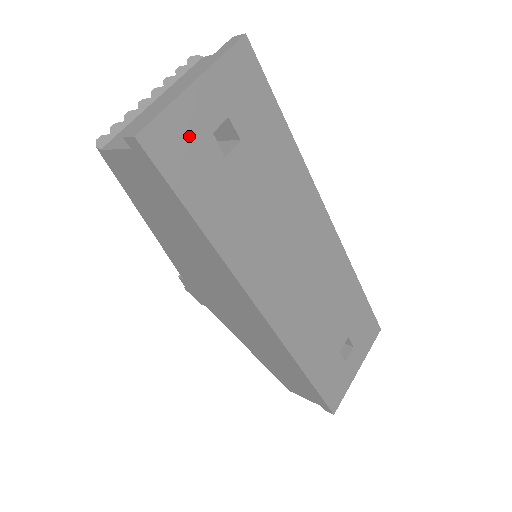
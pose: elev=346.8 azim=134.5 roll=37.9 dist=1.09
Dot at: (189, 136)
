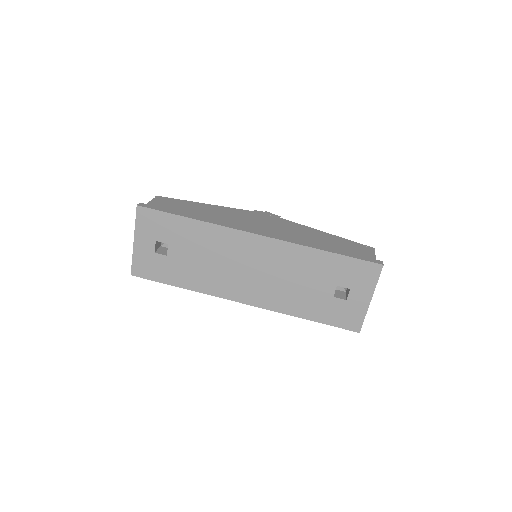
Dot at: (147, 260)
